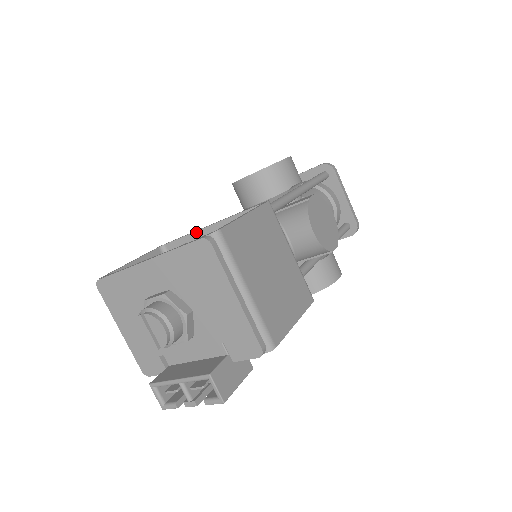
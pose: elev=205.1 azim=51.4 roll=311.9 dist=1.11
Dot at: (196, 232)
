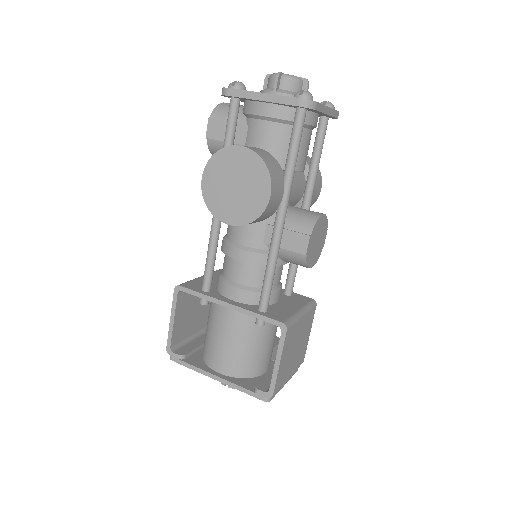
Dot at: occluded
